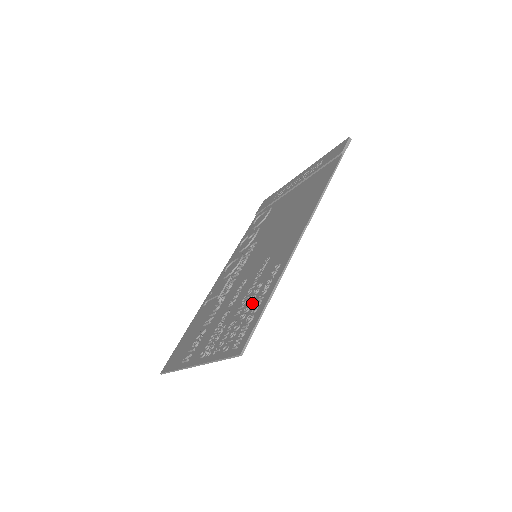
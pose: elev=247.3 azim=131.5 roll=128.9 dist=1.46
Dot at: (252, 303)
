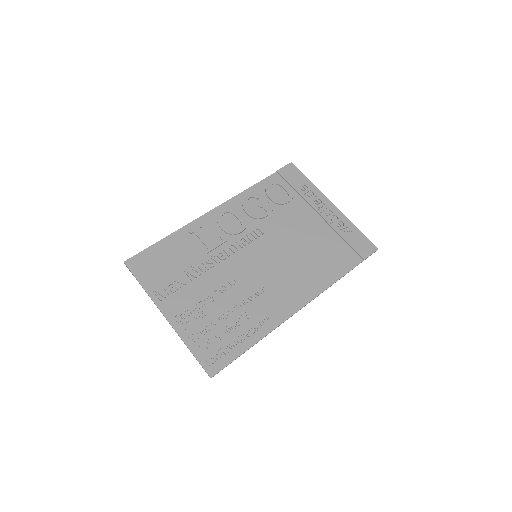
Dot at: (235, 329)
